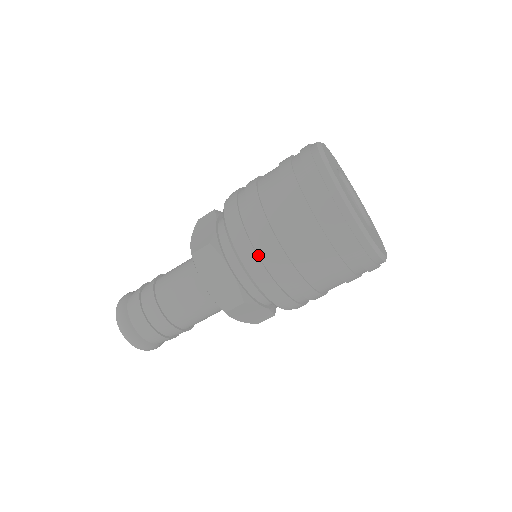
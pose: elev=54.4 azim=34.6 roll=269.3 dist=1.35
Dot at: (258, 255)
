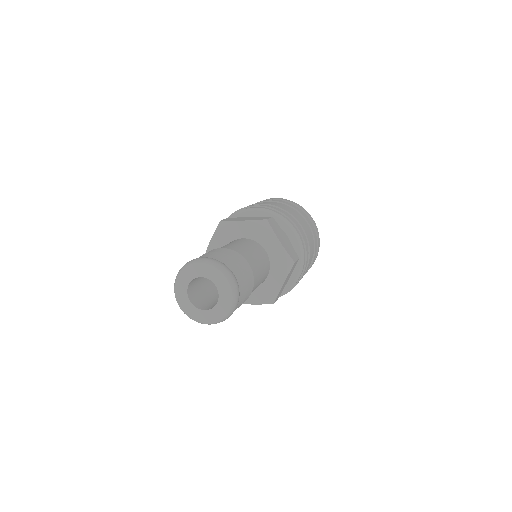
Dot at: occluded
